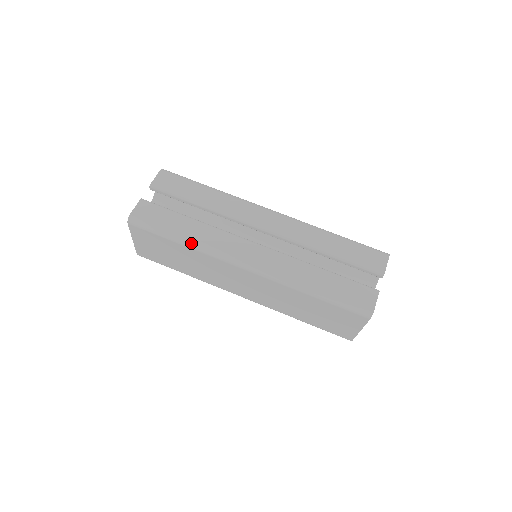
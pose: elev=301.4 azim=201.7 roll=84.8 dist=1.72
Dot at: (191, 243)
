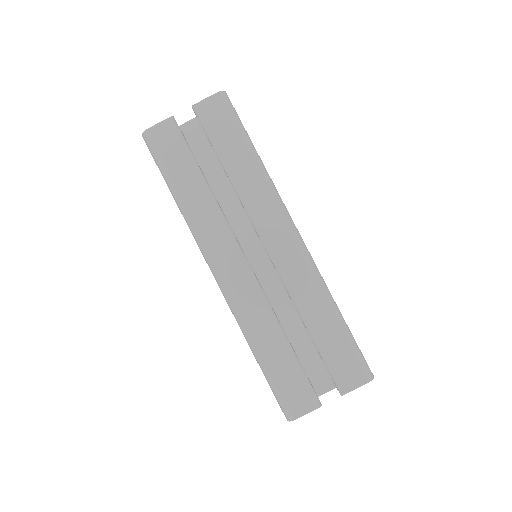
Dot at: (182, 209)
